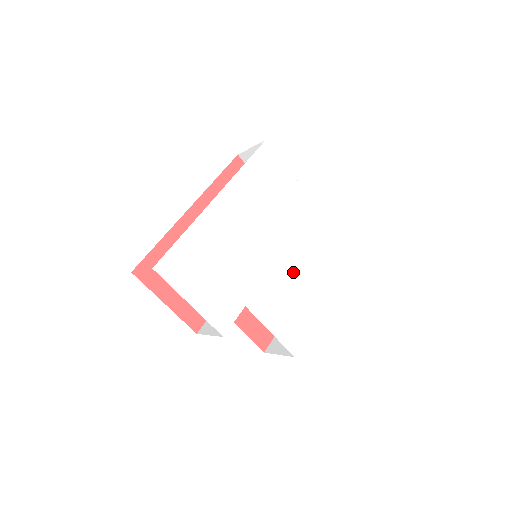
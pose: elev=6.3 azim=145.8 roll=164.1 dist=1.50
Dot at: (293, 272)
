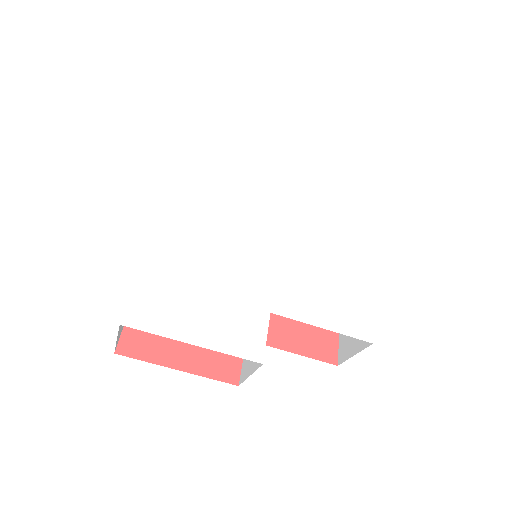
Dot at: (308, 246)
